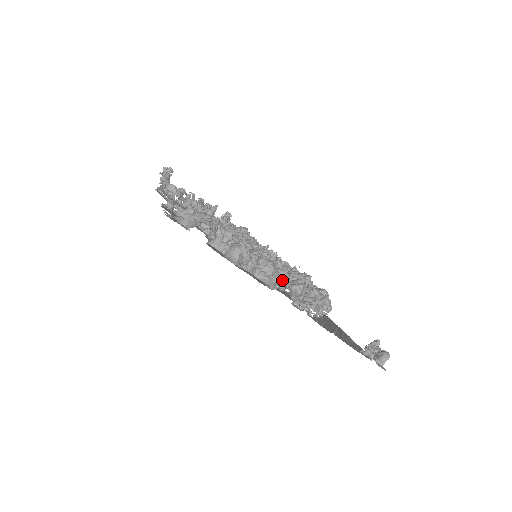
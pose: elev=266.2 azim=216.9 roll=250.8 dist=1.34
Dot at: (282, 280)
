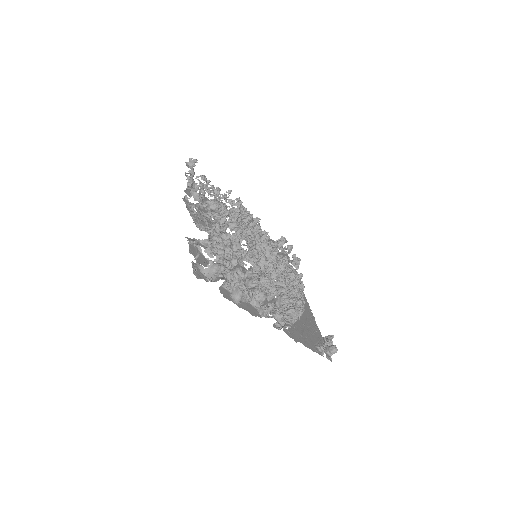
Dot at: (271, 295)
